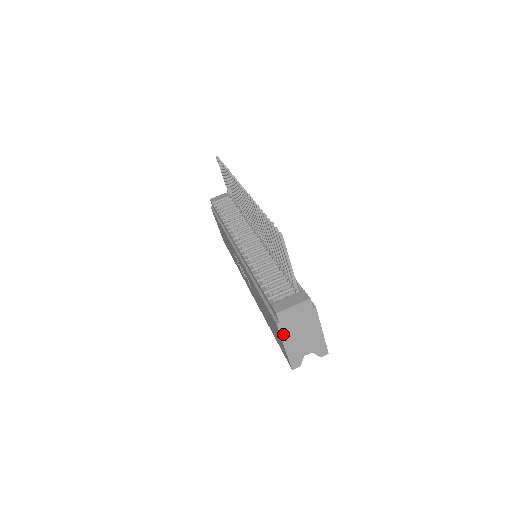
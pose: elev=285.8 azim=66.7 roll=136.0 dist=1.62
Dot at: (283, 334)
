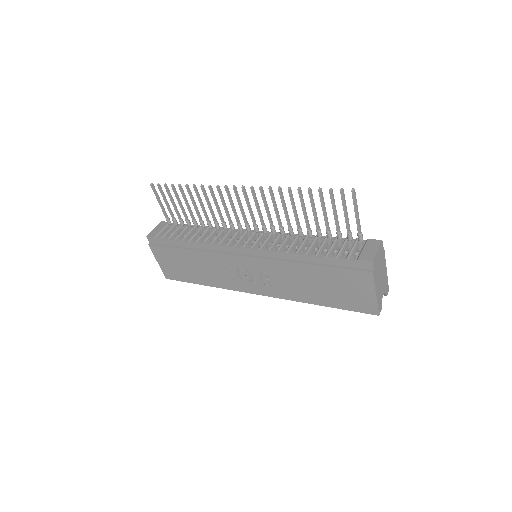
Dot at: (375, 281)
